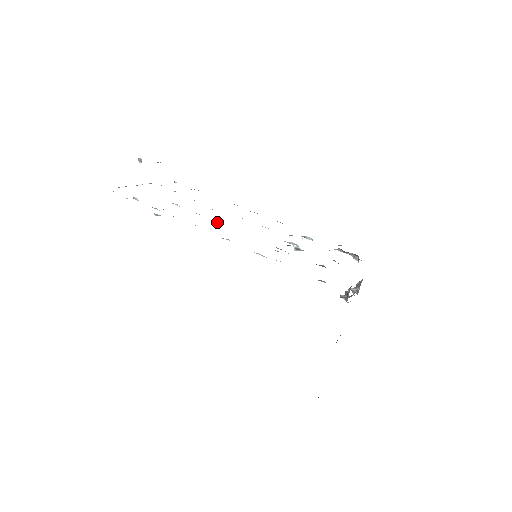
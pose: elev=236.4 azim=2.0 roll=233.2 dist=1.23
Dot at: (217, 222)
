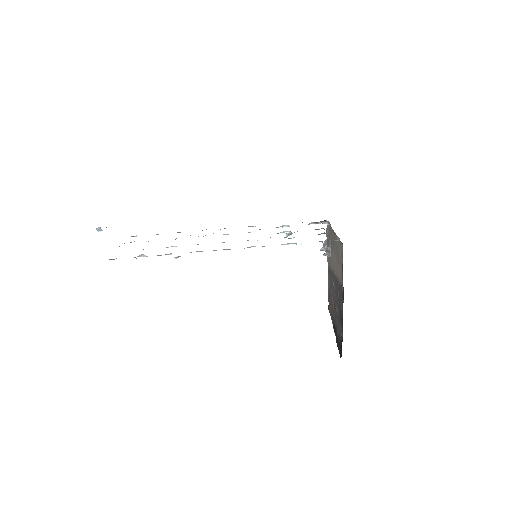
Dot at: (222, 242)
